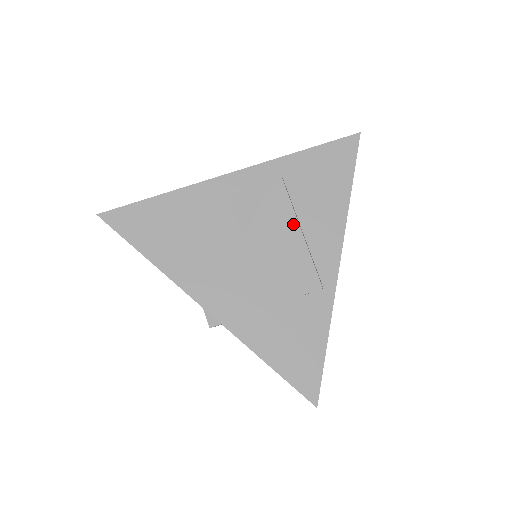
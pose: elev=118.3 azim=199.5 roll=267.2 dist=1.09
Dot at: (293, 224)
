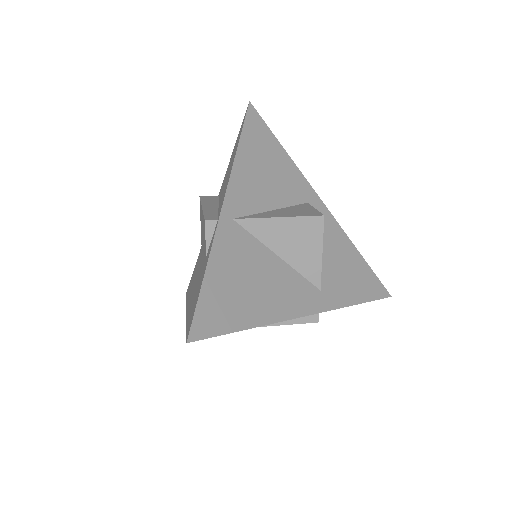
Dot at: occluded
